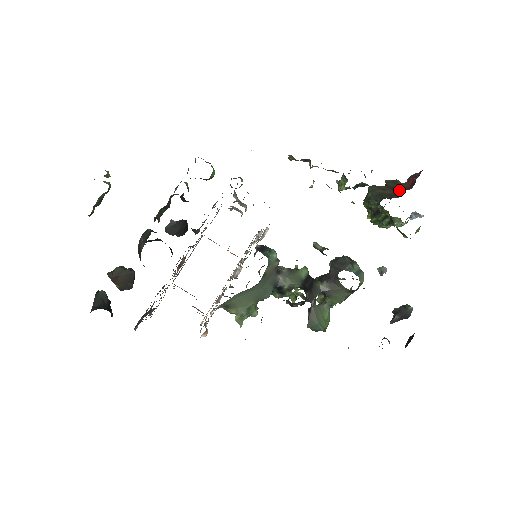
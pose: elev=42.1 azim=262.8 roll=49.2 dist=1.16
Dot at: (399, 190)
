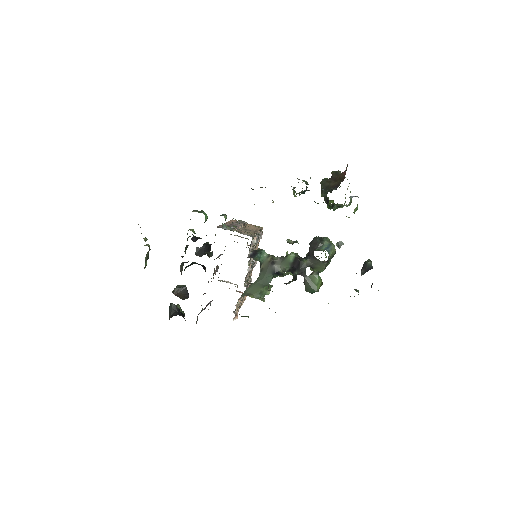
Dot at: (338, 181)
